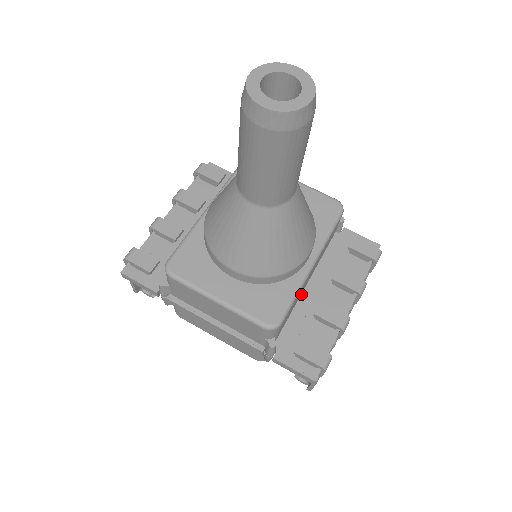
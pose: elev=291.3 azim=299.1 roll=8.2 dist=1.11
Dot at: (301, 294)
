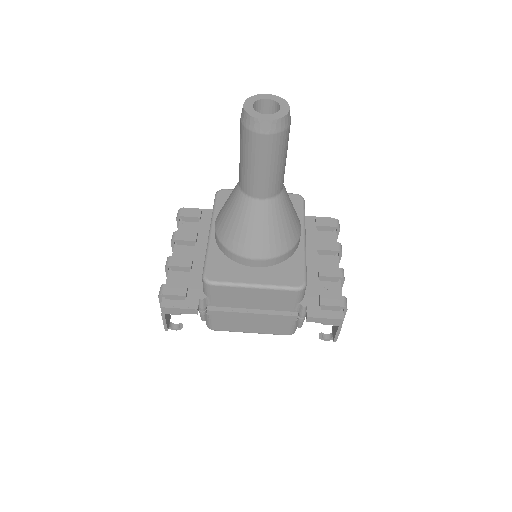
Dot at: occluded
